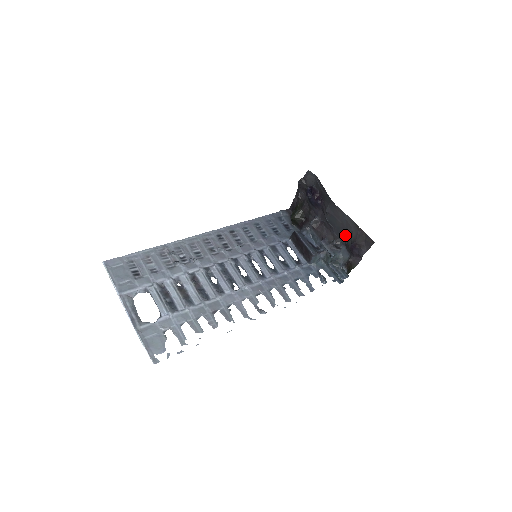
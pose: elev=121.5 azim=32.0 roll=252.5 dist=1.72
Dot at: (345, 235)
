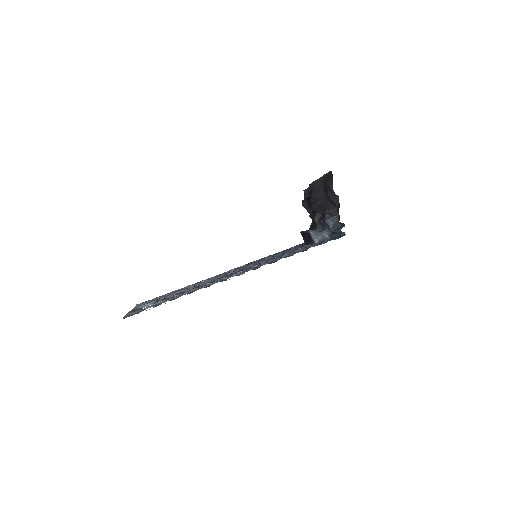
Dot at: (326, 196)
